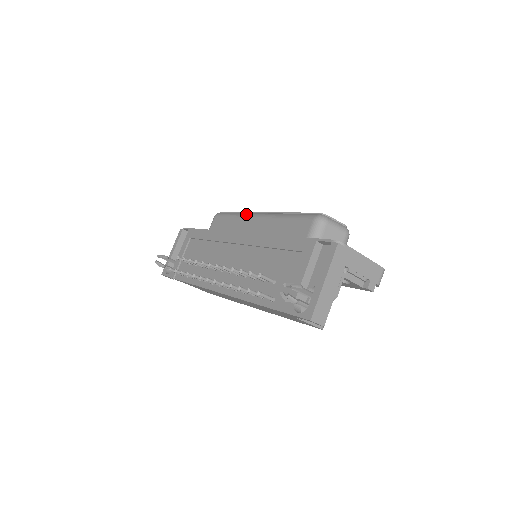
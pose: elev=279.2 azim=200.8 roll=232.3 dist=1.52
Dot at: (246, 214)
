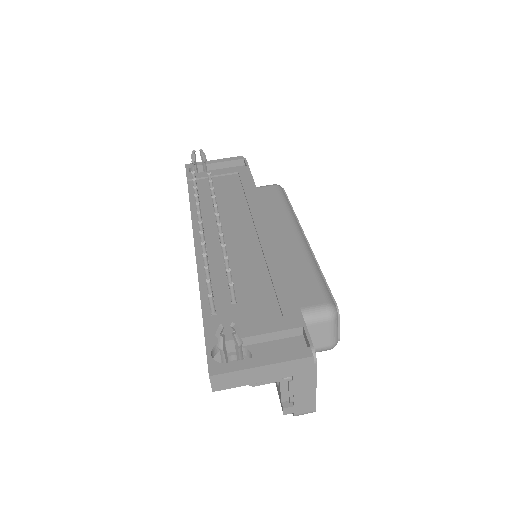
Dot at: (294, 219)
